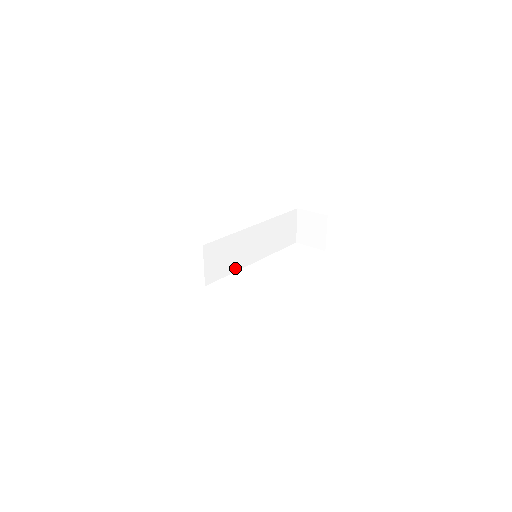
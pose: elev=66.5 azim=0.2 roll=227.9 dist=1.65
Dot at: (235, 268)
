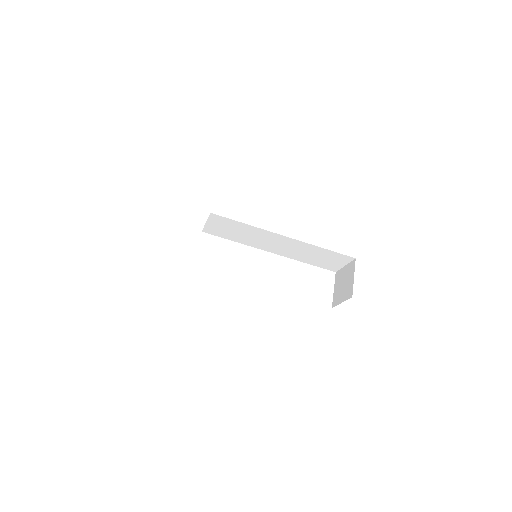
Dot at: (243, 242)
